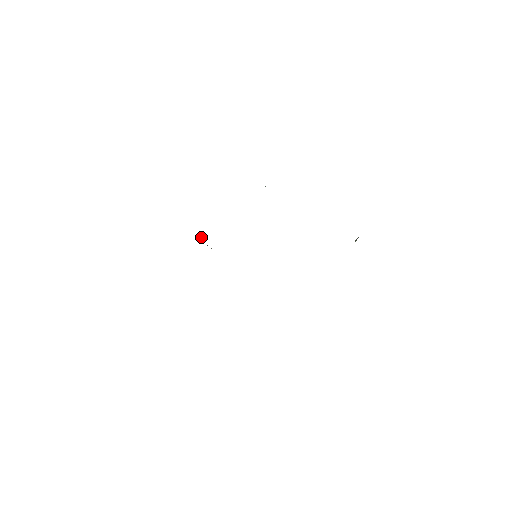
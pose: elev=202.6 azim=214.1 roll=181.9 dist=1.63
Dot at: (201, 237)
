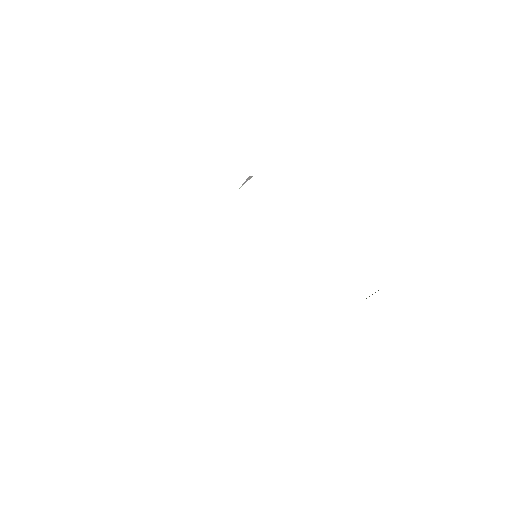
Dot at: (245, 181)
